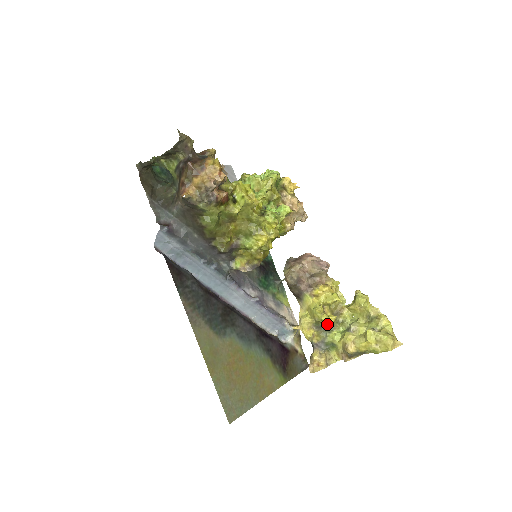
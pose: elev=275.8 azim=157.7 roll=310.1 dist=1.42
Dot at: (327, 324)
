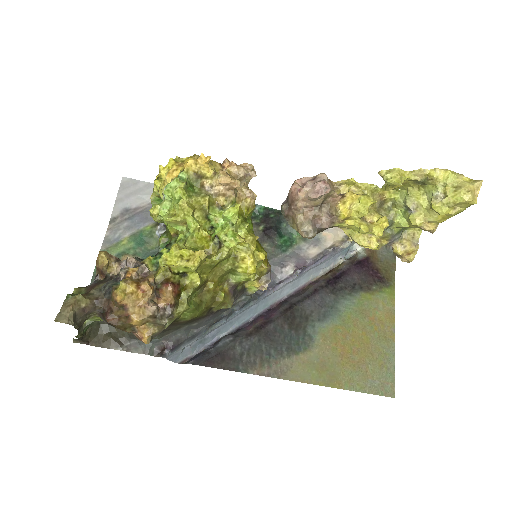
Dot at: occluded
